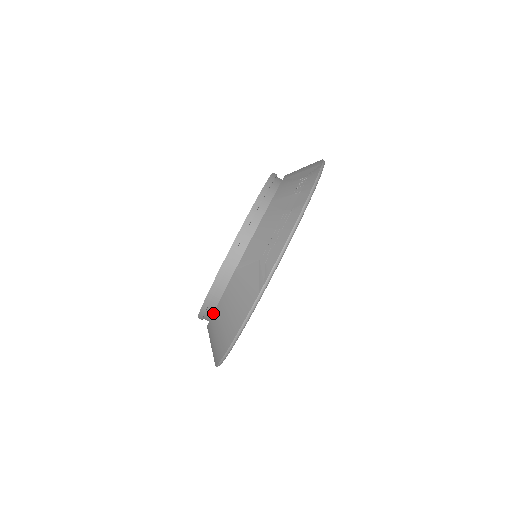
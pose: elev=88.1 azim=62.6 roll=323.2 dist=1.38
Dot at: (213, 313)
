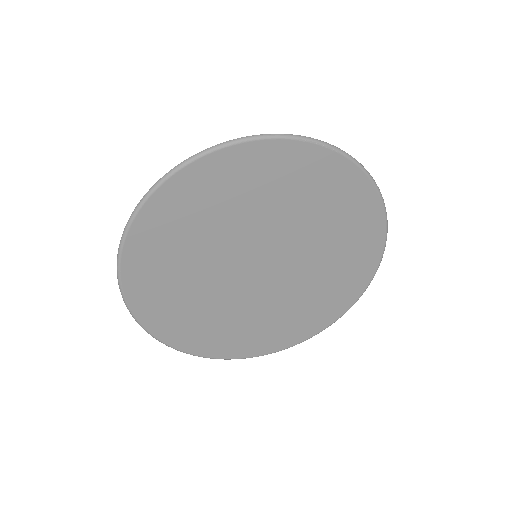
Dot at: occluded
